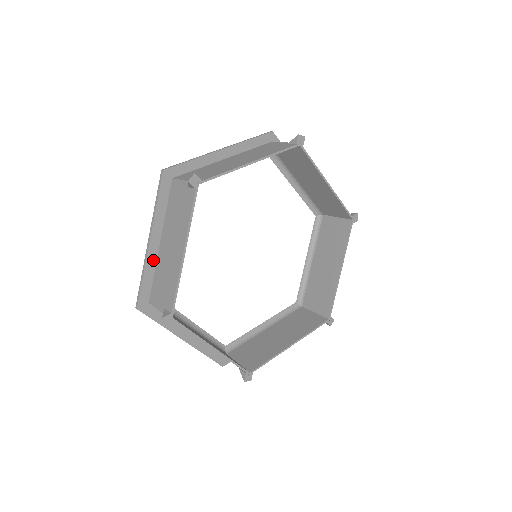
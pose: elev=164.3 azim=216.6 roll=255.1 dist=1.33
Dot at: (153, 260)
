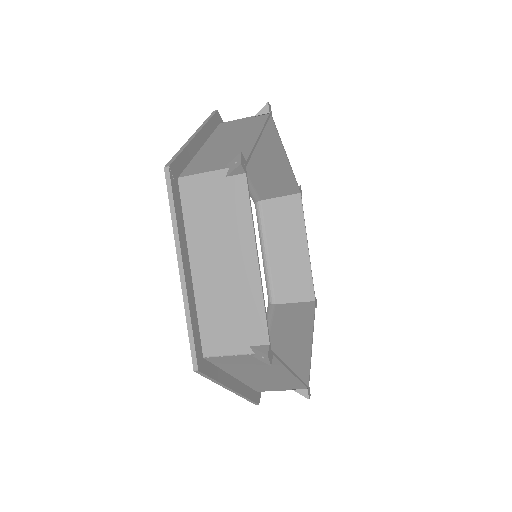
Dot at: (193, 151)
